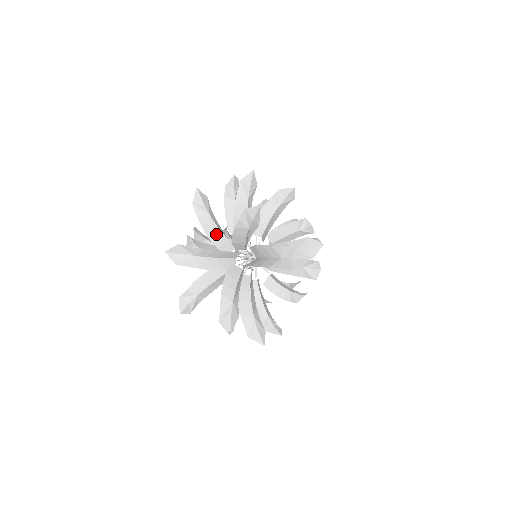
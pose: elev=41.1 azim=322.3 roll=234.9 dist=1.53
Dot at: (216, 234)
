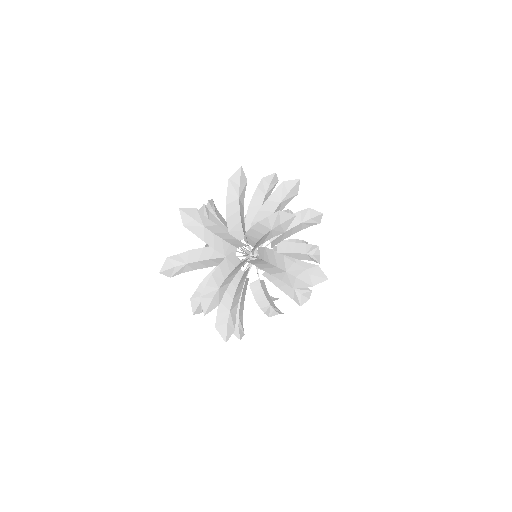
Dot at: (235, 218)
